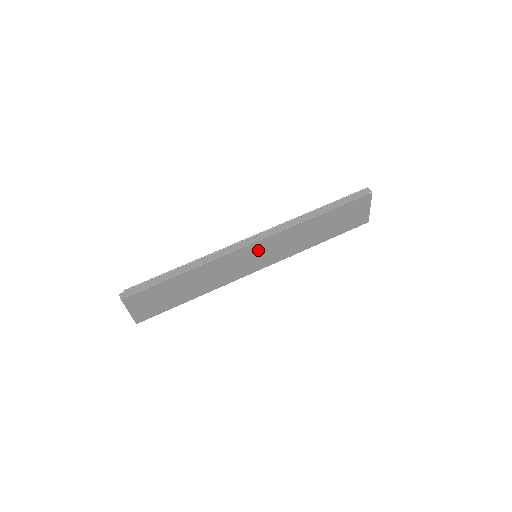
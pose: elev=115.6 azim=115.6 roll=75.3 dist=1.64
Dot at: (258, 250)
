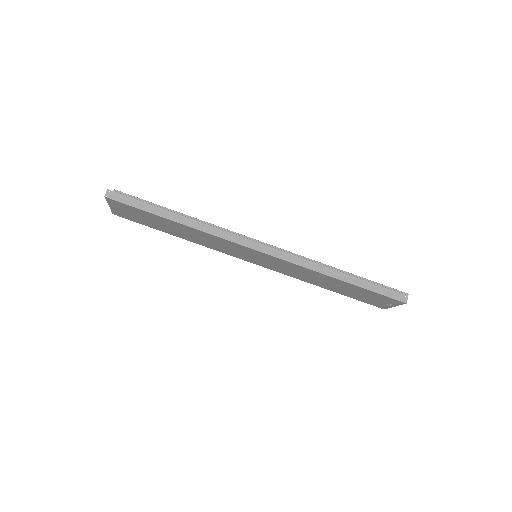
Dot at: (260, 256)
